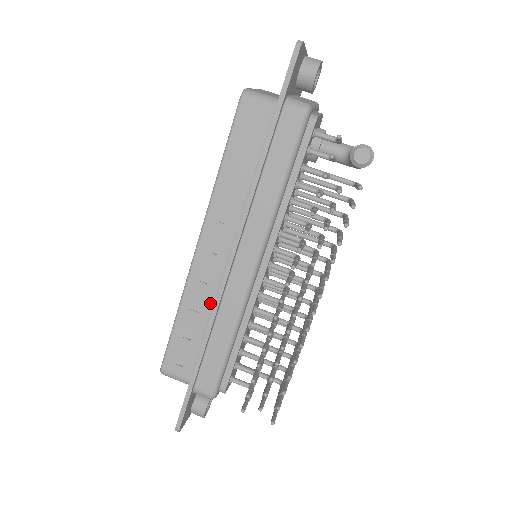
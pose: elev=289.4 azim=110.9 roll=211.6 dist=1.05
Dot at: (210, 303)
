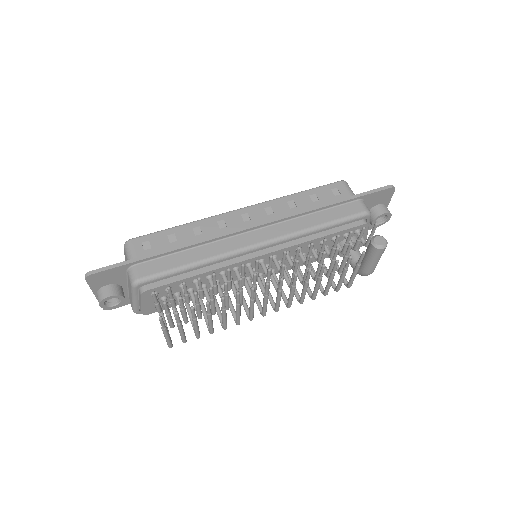
Dot at: occluded
